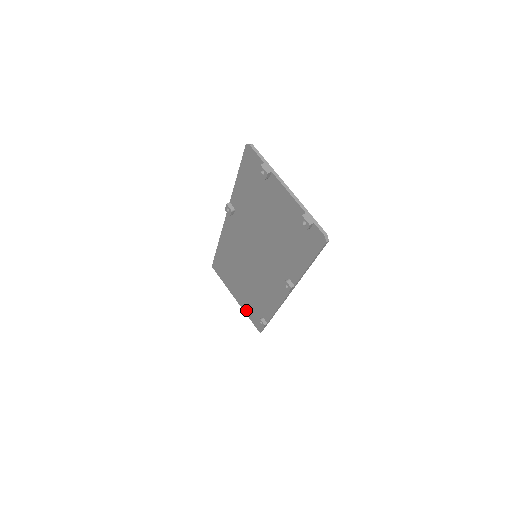
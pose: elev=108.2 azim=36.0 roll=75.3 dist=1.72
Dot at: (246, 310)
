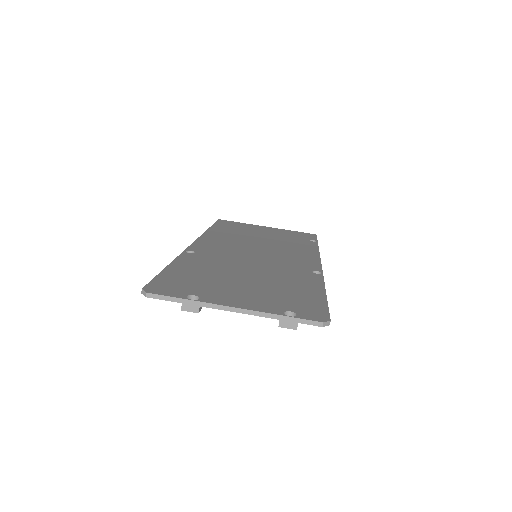
Dot at: occluded
